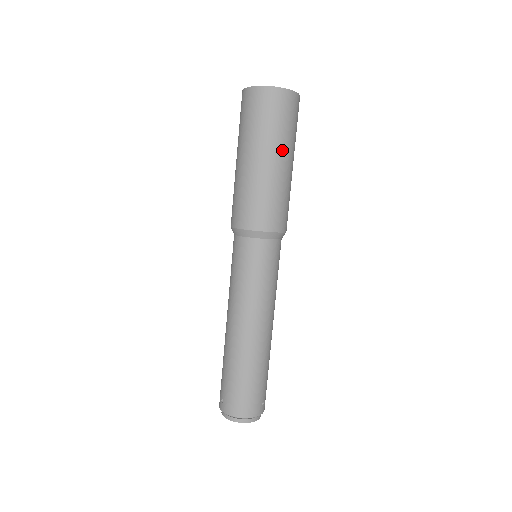
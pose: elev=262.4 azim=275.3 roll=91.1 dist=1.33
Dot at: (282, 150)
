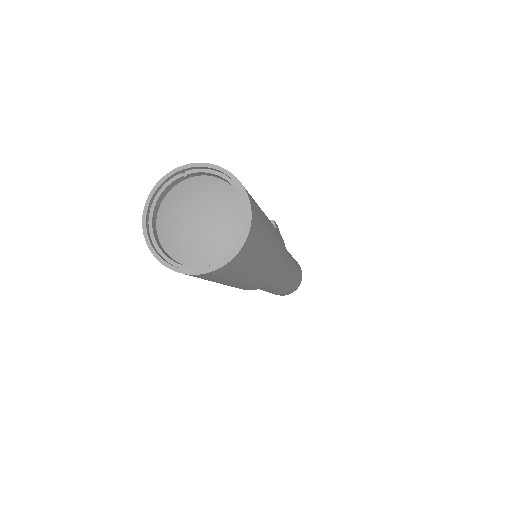
Dot at: (259, 266)
